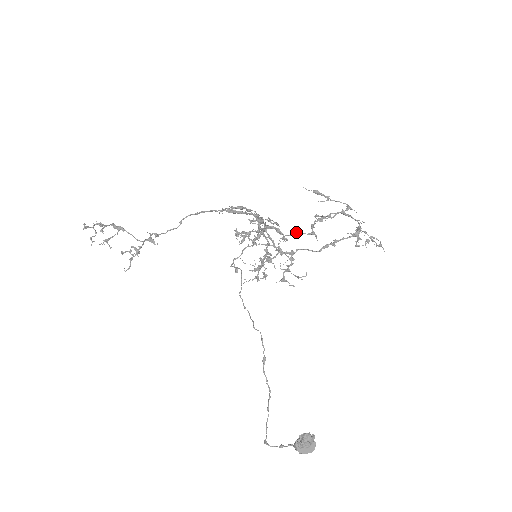
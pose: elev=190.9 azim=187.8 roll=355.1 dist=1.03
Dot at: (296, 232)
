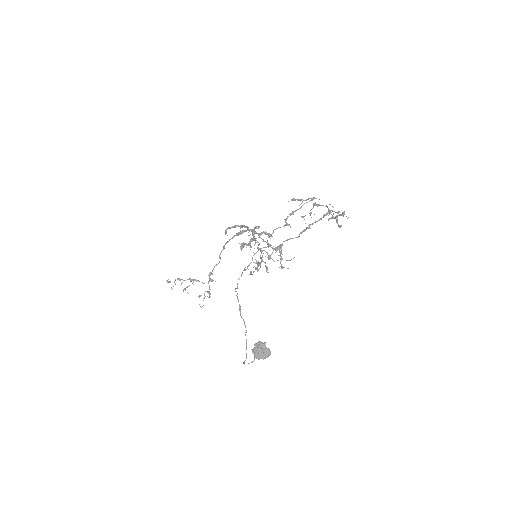
Dot at: occluded
